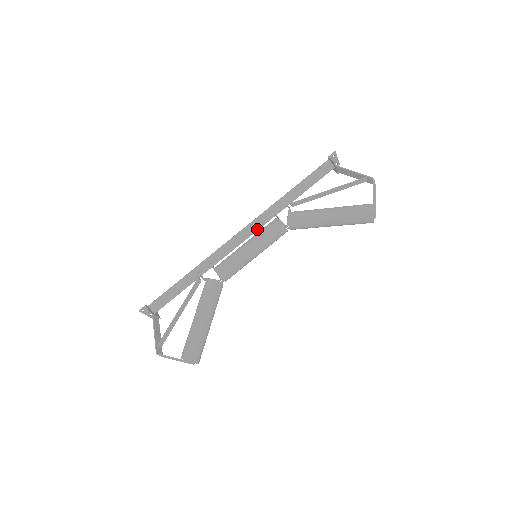
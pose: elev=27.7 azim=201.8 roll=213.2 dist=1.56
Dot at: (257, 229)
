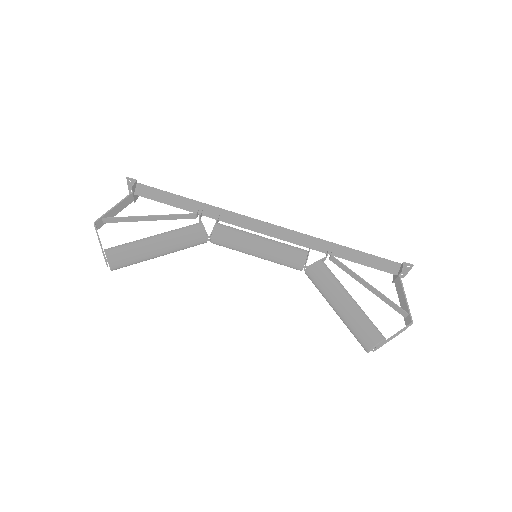
Dot at: (284, 239)
